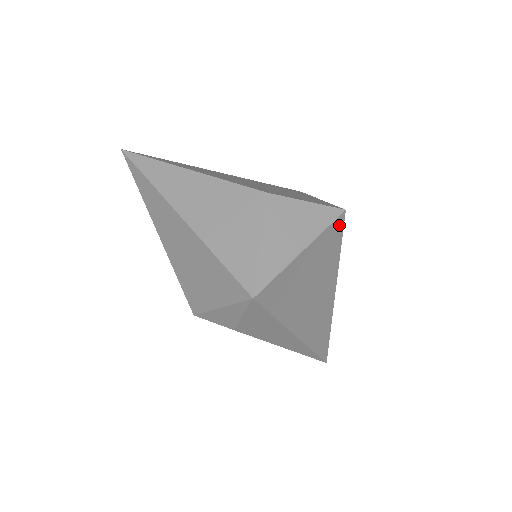
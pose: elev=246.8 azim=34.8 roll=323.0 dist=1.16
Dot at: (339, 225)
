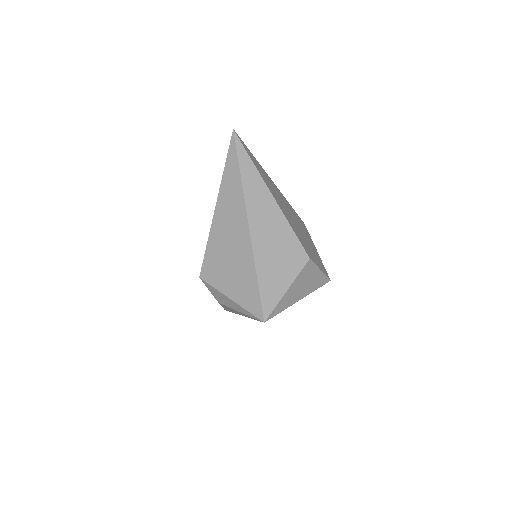
Dot at: occluded
